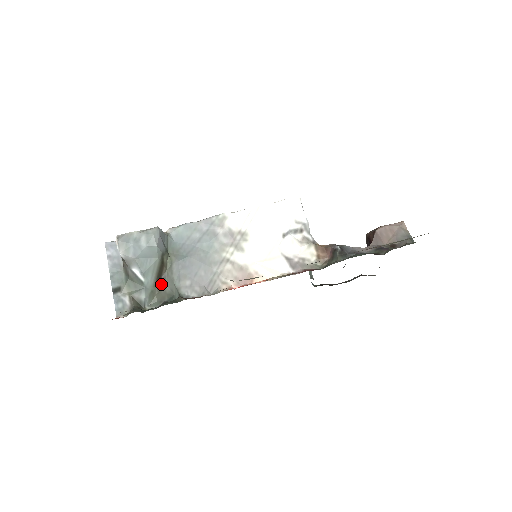
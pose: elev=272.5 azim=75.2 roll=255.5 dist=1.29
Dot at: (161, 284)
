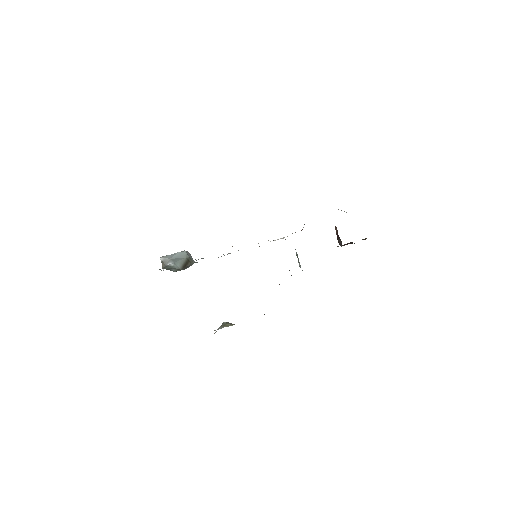
Dot at: (186, 268)
